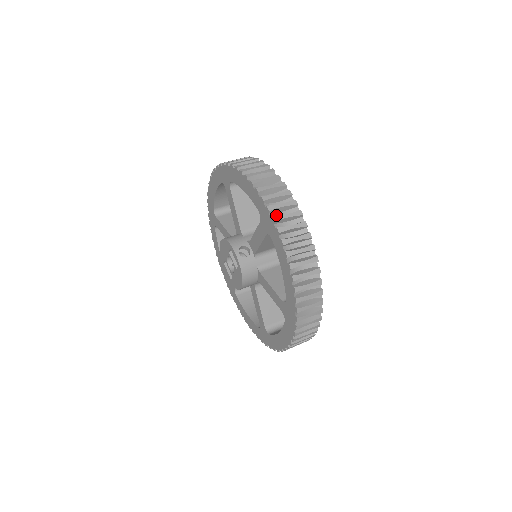
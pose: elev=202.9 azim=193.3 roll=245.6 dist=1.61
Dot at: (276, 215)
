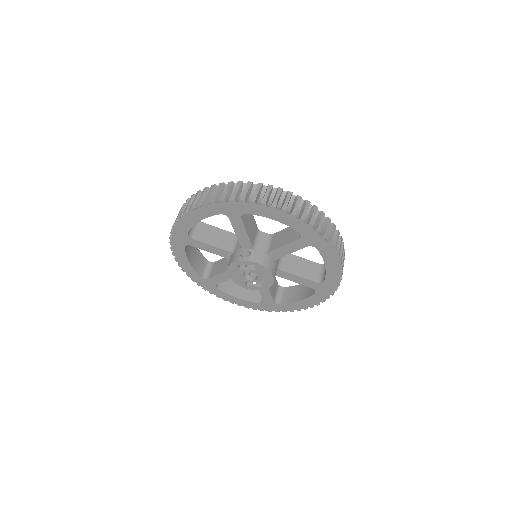
Dot at: occluded
